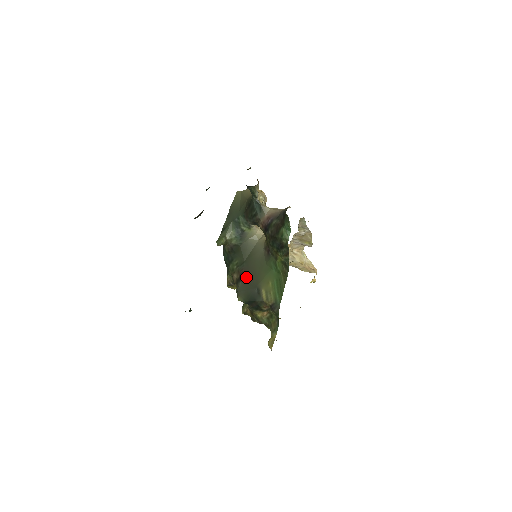
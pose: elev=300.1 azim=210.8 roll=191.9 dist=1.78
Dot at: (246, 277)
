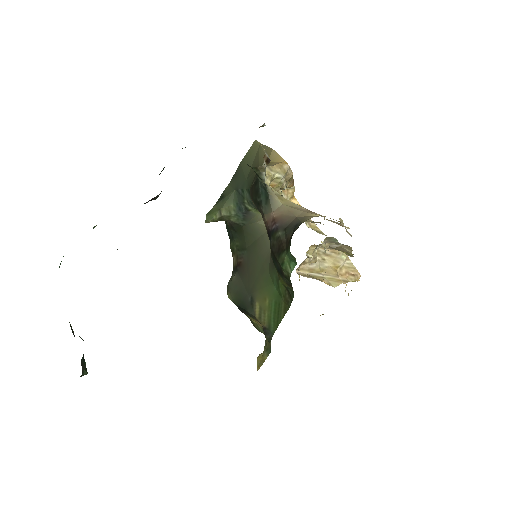
Dot at: (243, 272)
